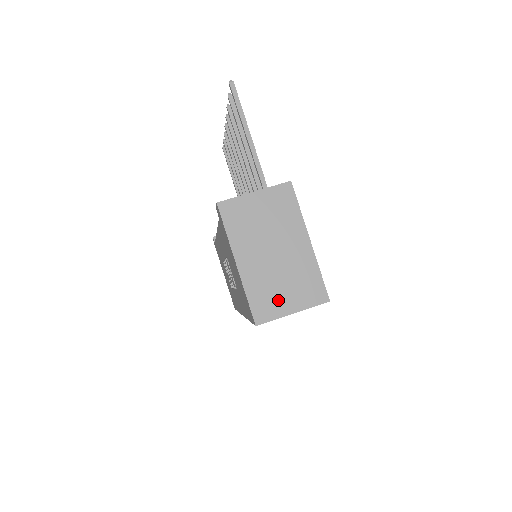
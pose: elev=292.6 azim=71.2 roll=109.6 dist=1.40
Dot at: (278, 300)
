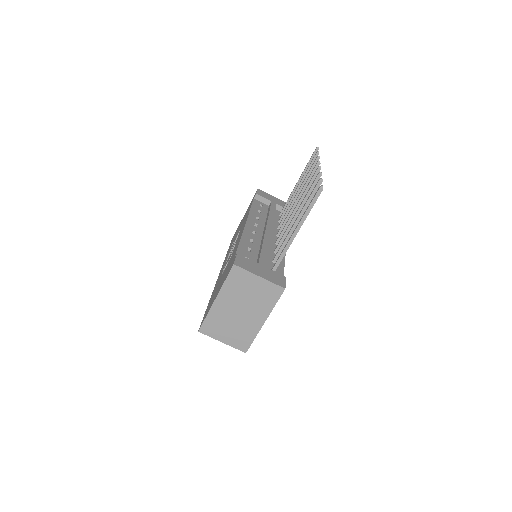
Dot at: (220, 331)
